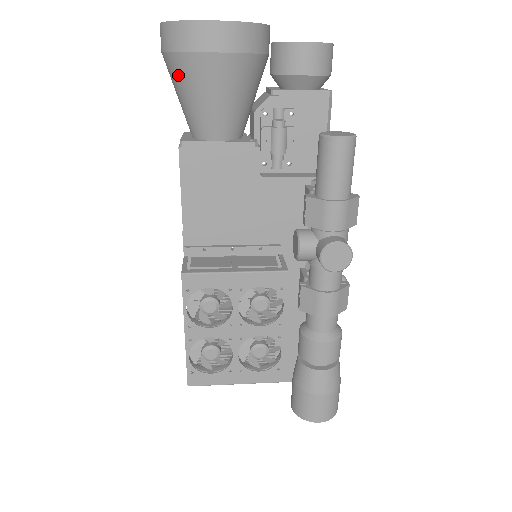
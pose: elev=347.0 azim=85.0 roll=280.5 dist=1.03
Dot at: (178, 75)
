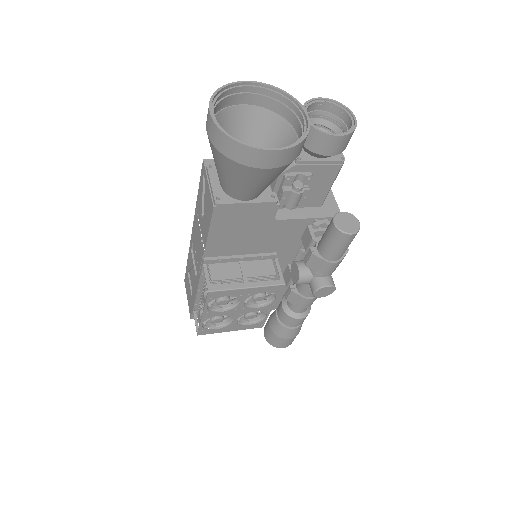
Dot at: (225, 166)
